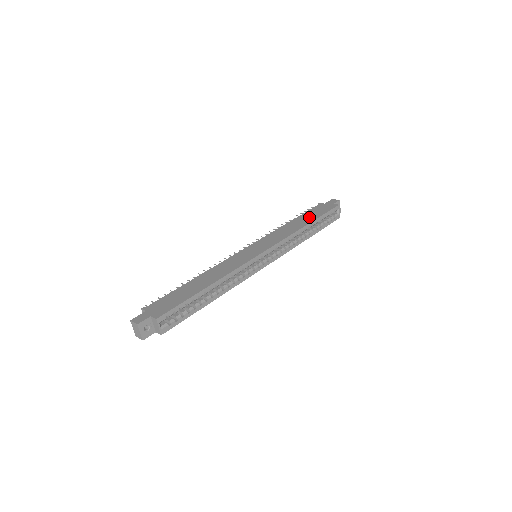
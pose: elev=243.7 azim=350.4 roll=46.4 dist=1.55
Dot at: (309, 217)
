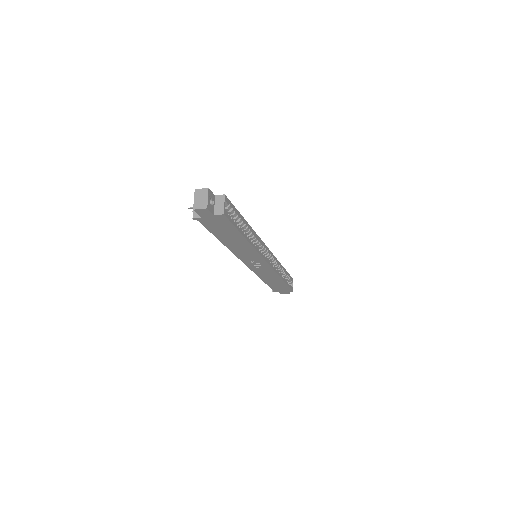
Dot at: occluded
